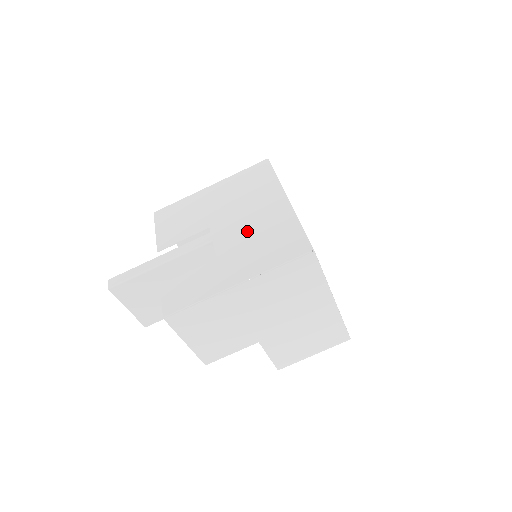
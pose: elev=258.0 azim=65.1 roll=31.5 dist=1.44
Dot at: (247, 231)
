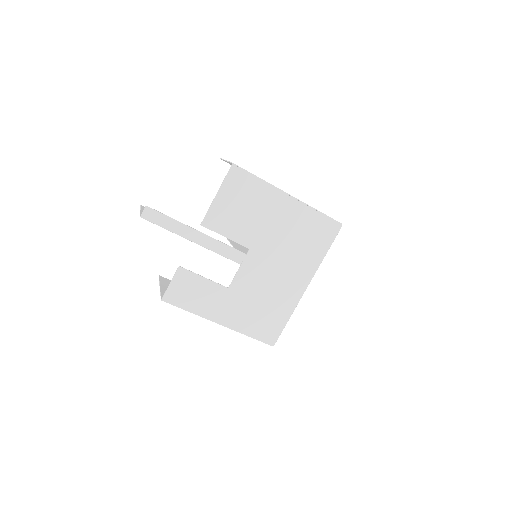
Dot at: (263, 287)
